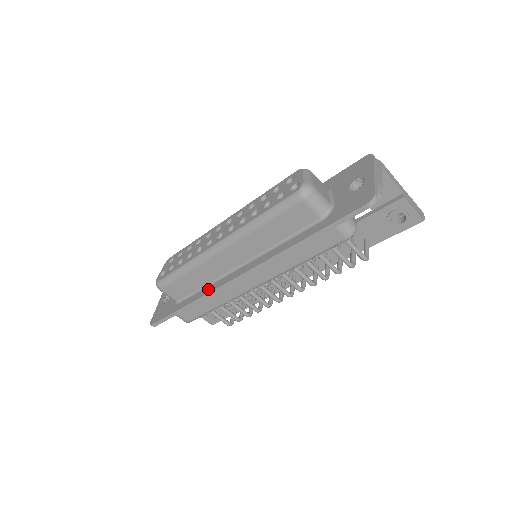
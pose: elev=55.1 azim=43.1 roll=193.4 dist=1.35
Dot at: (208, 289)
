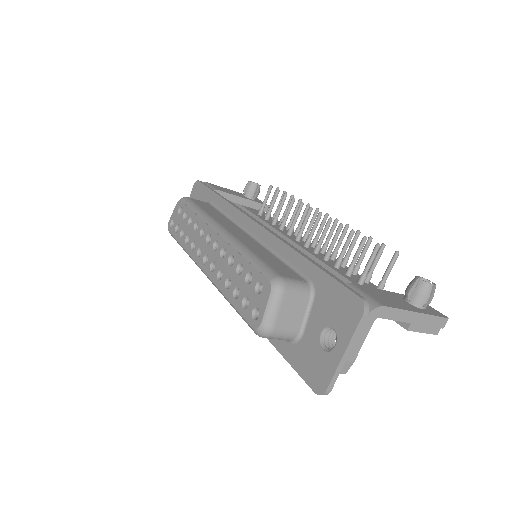
Dot at: occluded
